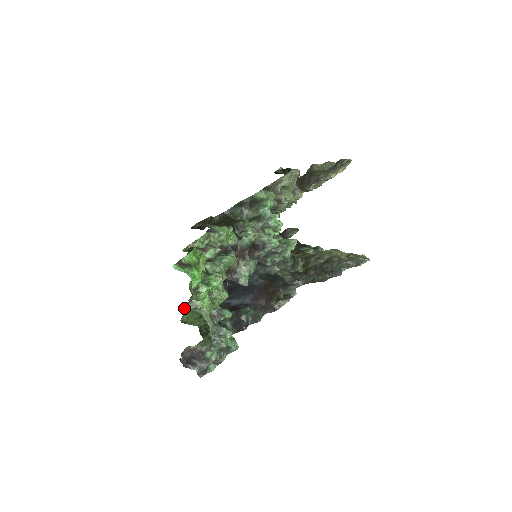
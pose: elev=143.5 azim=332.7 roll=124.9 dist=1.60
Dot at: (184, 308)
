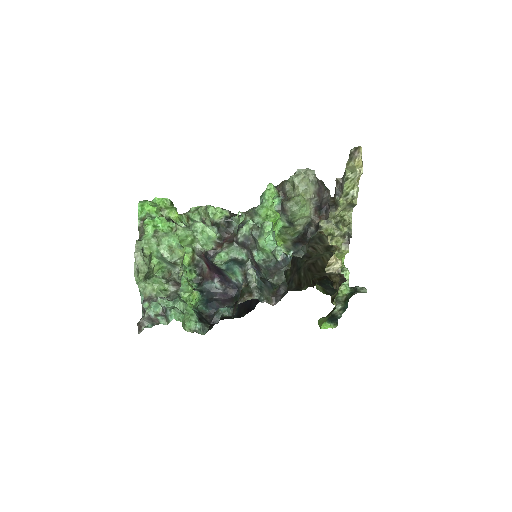
Dot at: (166, 271)
